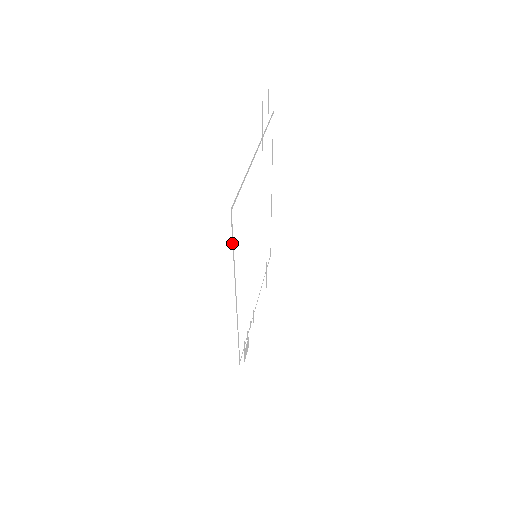
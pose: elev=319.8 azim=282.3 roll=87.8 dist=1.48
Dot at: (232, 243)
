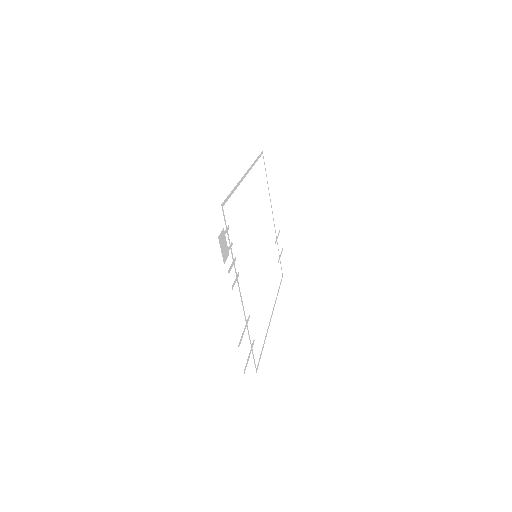
Dot at: (258, 157)
